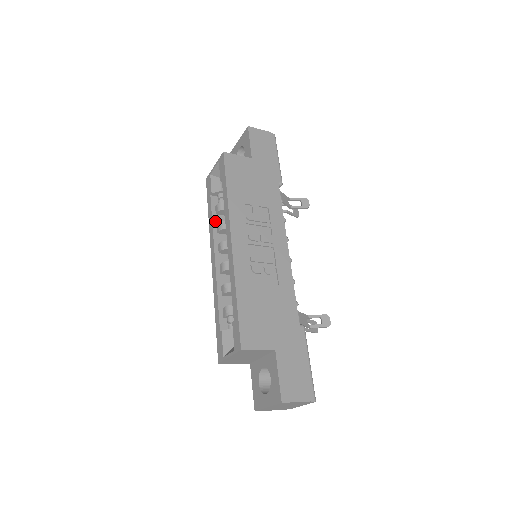
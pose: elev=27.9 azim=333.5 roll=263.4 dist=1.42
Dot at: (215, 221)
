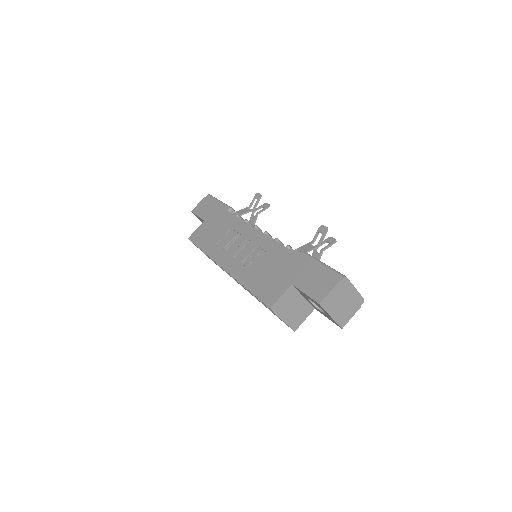
Dot at: occluded
